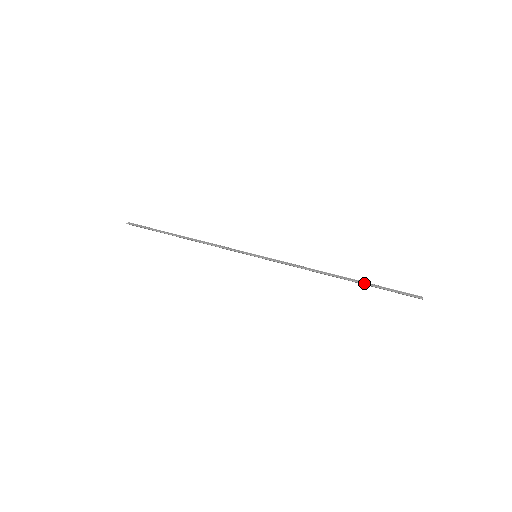
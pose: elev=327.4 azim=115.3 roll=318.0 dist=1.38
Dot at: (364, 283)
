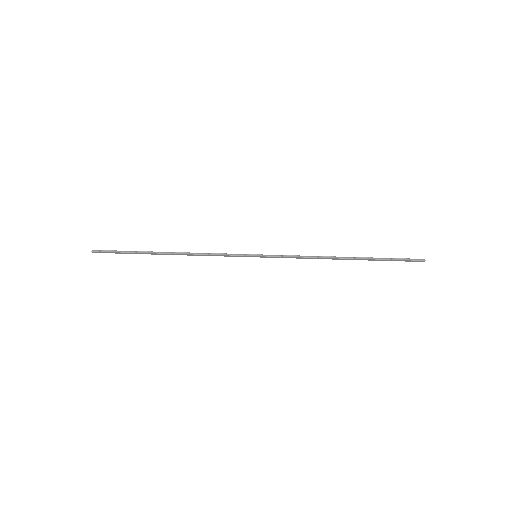
Dot at: (370, 259)
